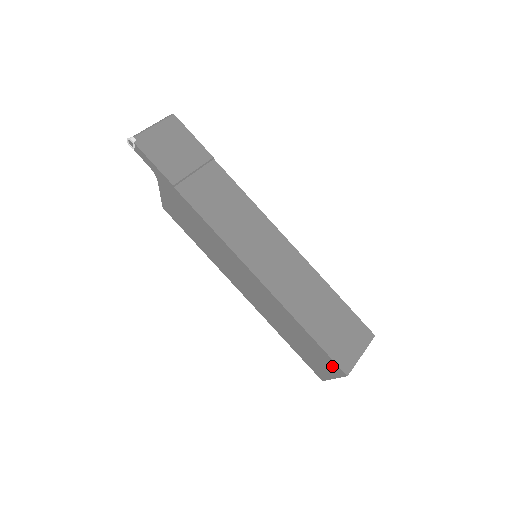
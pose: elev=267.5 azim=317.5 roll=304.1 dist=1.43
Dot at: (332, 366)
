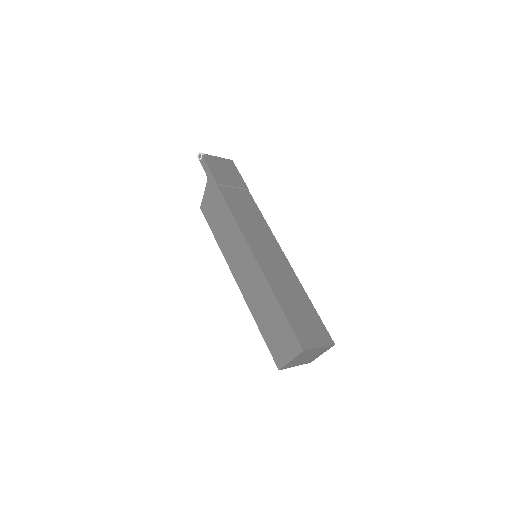
Dot at: (292, 343)
